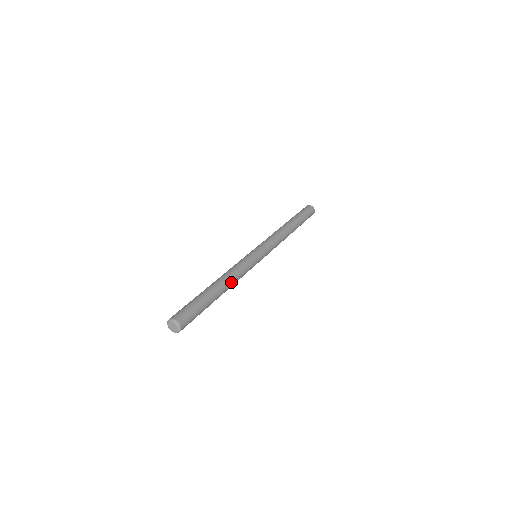
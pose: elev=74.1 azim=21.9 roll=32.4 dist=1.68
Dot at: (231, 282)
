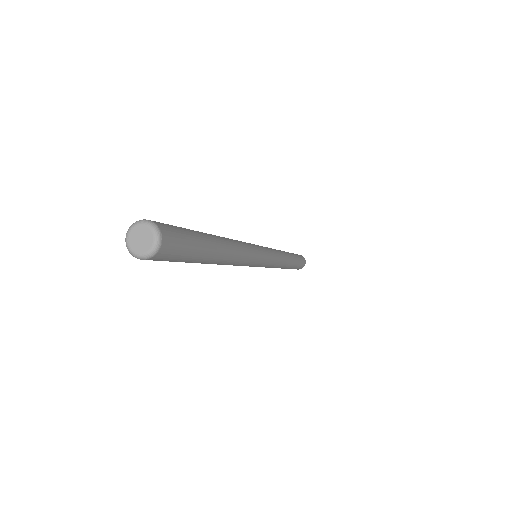
Dot at: (235, 246)
